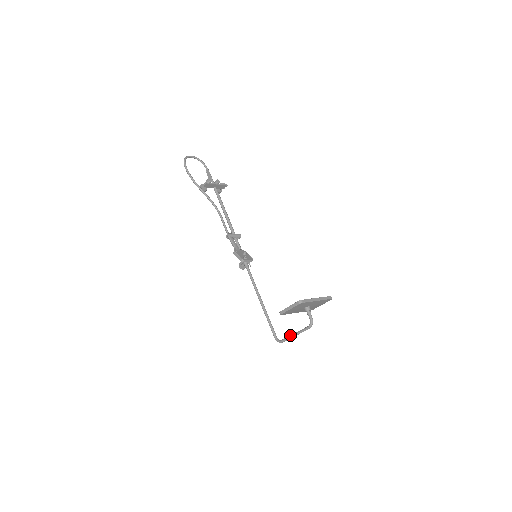
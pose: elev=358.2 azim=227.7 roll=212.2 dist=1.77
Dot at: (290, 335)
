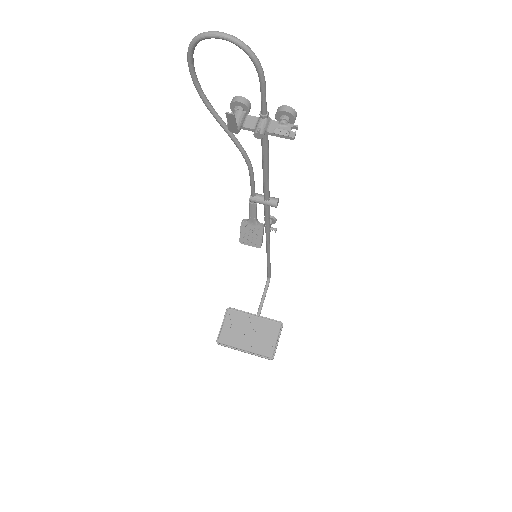
Dot at: (261, 300)
